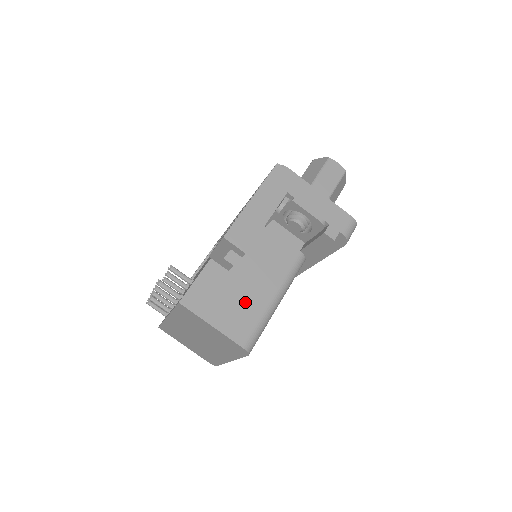
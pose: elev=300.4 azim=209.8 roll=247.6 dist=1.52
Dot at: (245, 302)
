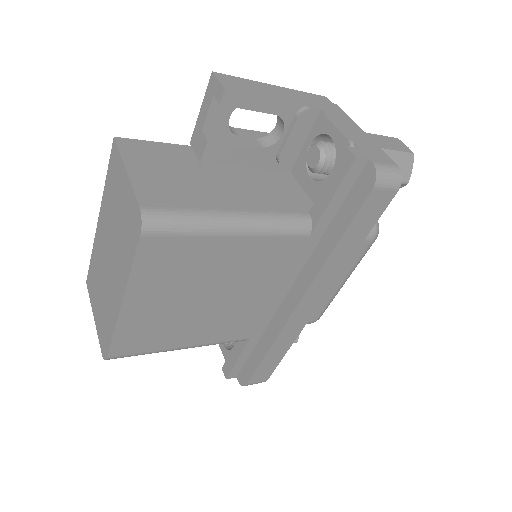
Dot at: (192, 188)
